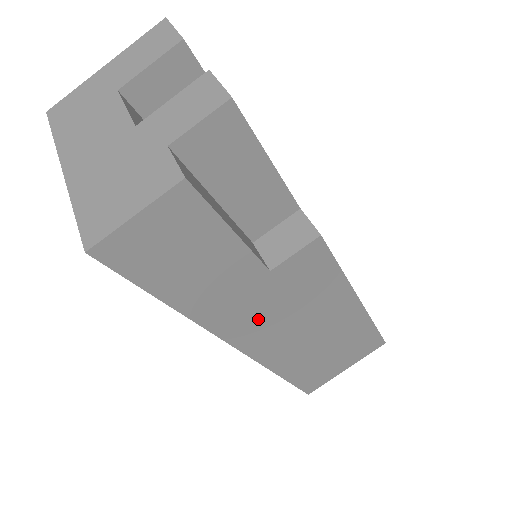
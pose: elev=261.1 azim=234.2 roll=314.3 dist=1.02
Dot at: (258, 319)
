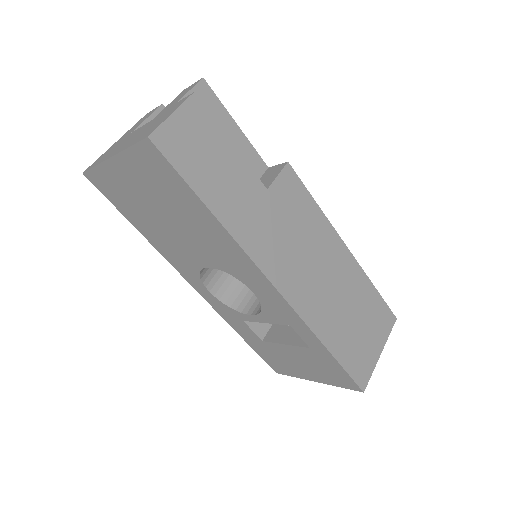
Dot at: (276, 246)
